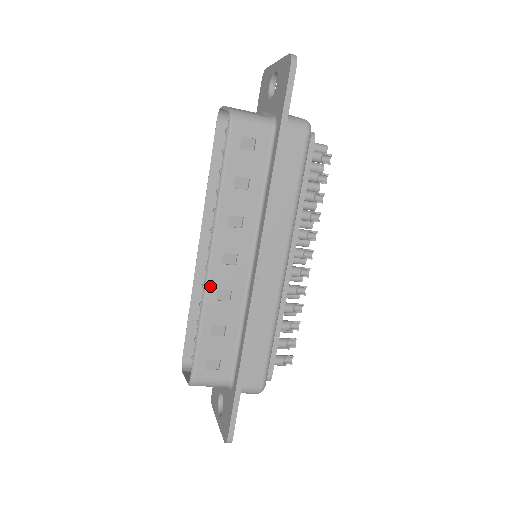
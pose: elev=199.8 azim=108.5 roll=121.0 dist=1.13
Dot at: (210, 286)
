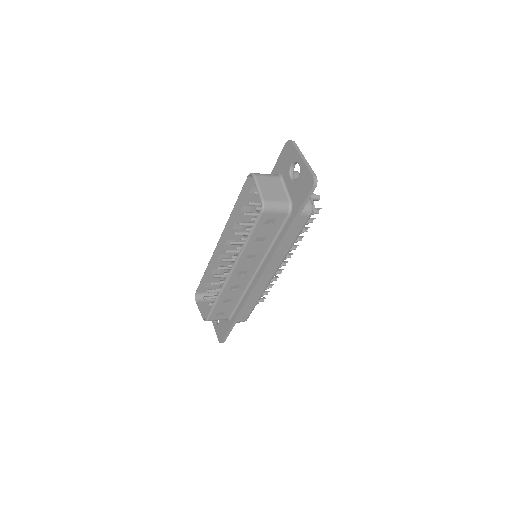
Dot at: (227, 285)
